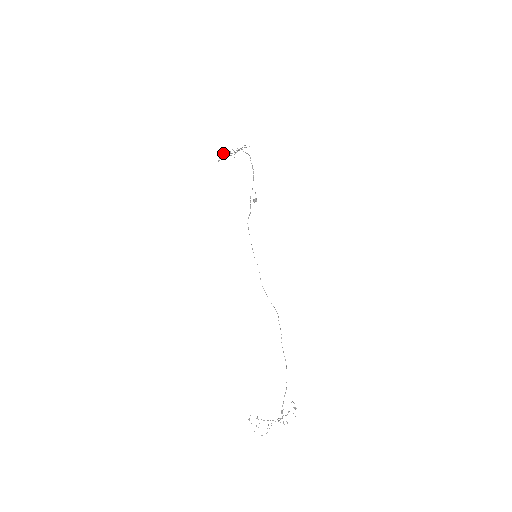
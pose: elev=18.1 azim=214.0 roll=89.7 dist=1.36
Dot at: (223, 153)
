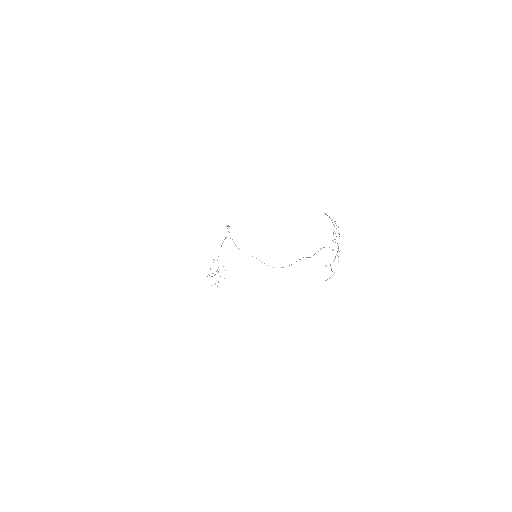
Dot at: occluded
